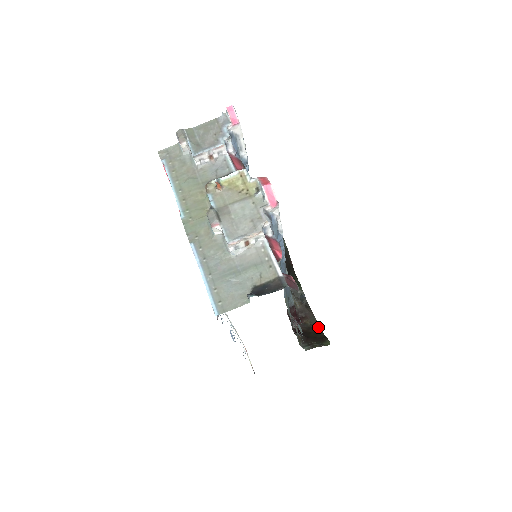
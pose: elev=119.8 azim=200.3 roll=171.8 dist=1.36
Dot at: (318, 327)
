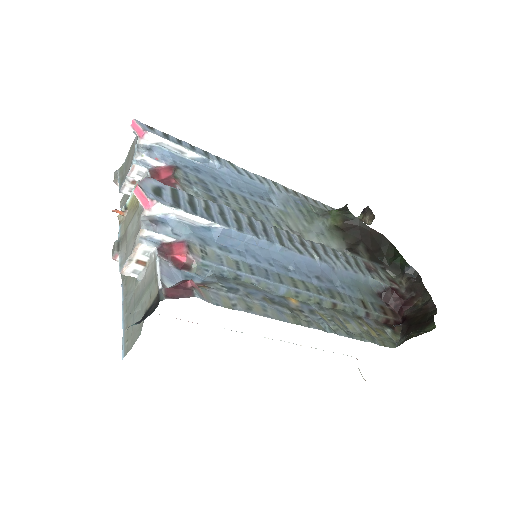
Dot at: (431, 305)
